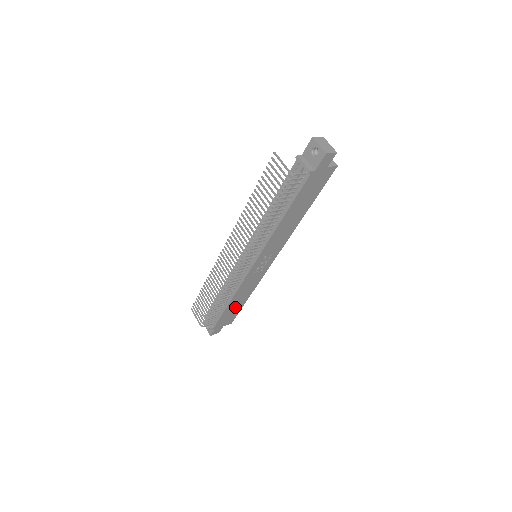
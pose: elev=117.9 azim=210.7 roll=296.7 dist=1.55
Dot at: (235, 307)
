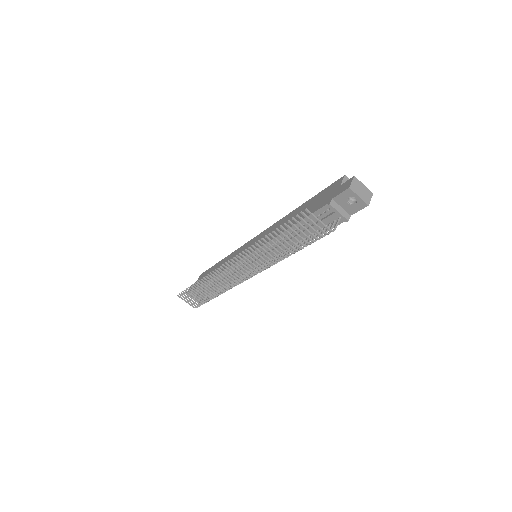
Dot at: occluded
